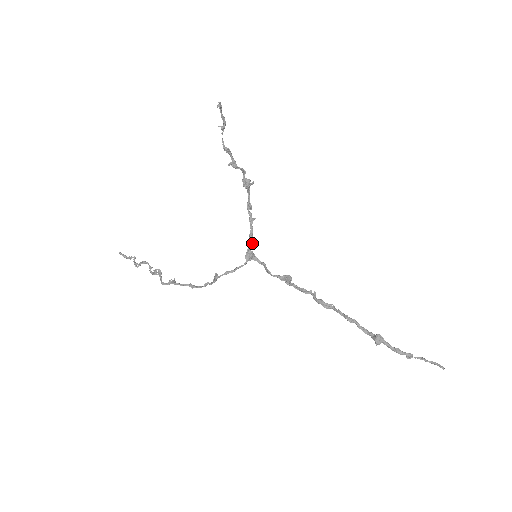
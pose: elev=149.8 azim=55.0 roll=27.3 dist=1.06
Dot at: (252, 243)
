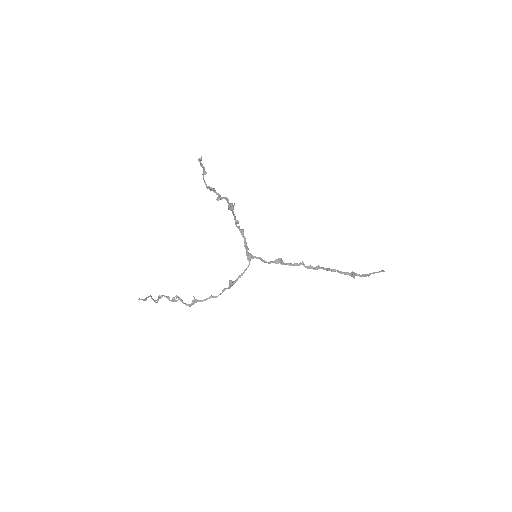
Dot at: occluded
